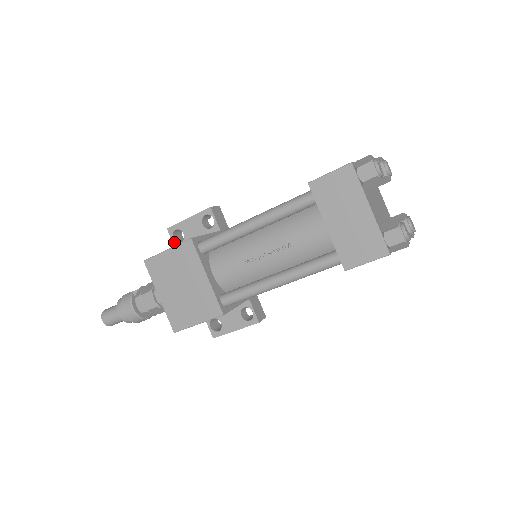
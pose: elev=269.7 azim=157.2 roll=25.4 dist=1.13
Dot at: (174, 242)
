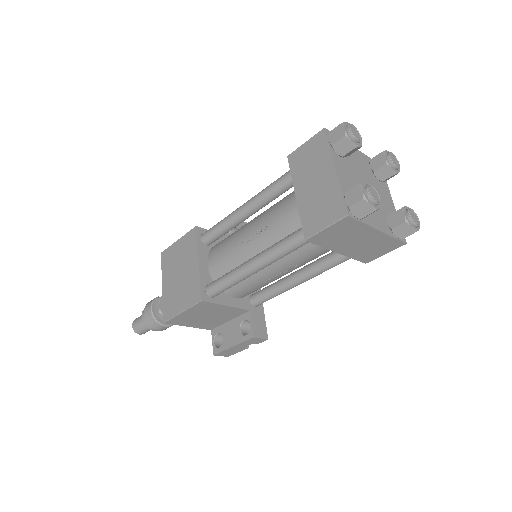
Dot at: occluded
